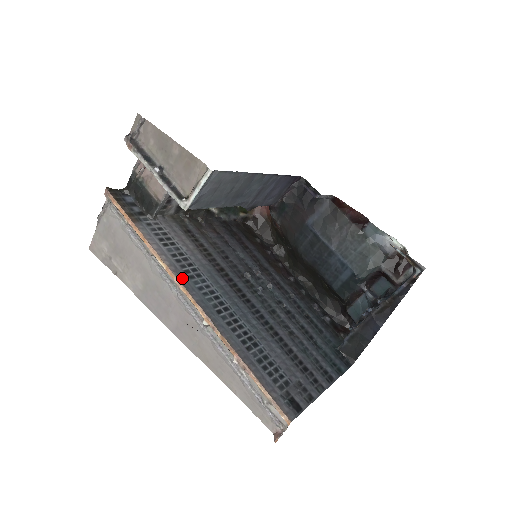
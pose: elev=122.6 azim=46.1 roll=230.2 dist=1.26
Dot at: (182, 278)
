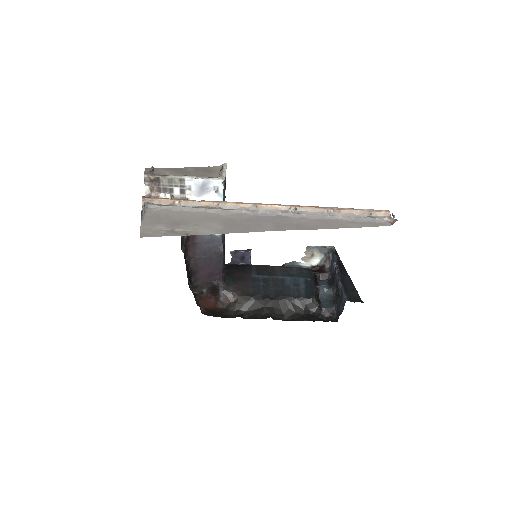
Dot at: occluded
